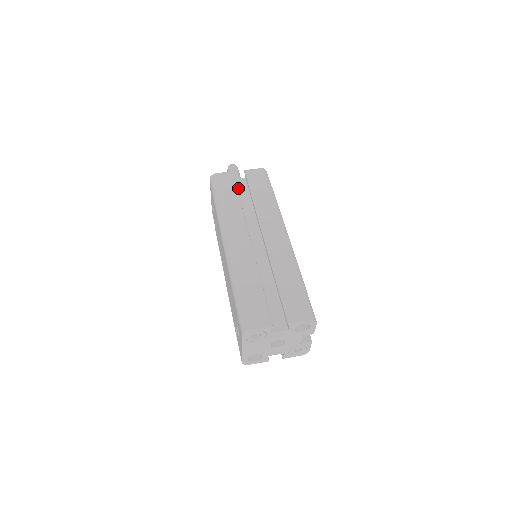
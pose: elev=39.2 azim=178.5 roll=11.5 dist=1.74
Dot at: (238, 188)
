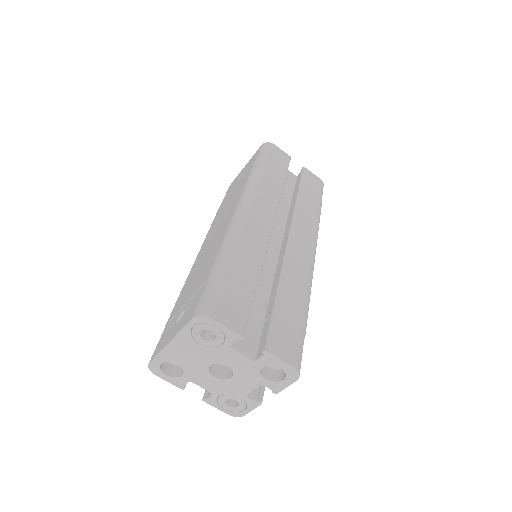
Dot at: occluded
